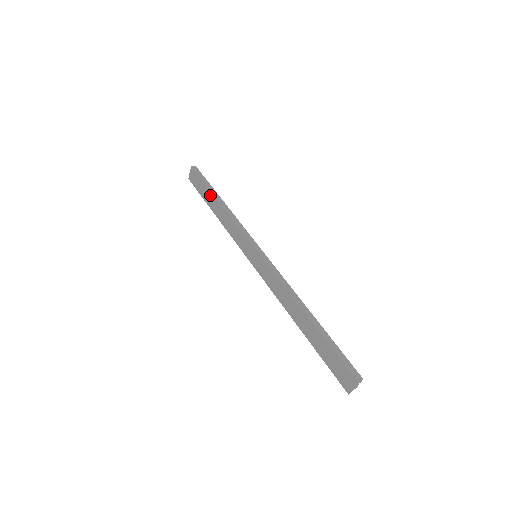
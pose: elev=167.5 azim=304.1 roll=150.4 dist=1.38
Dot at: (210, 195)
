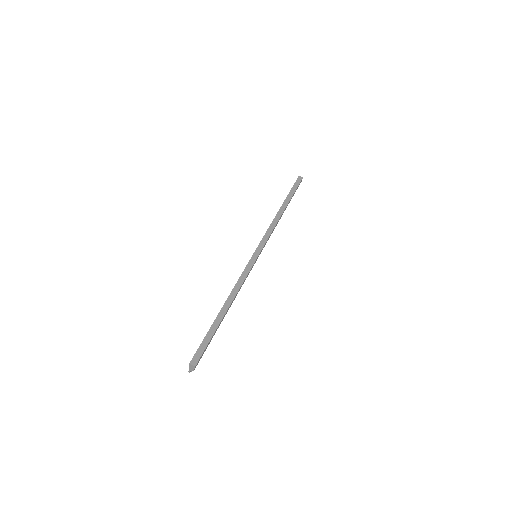
Dot at: (284, 201)
